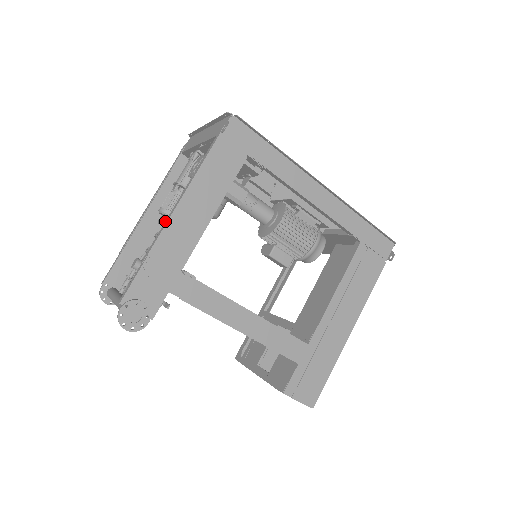
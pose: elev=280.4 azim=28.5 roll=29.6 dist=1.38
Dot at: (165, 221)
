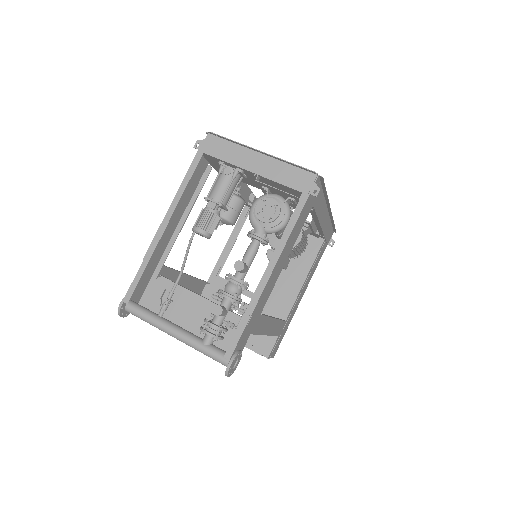
Dot at: (261, 280)
